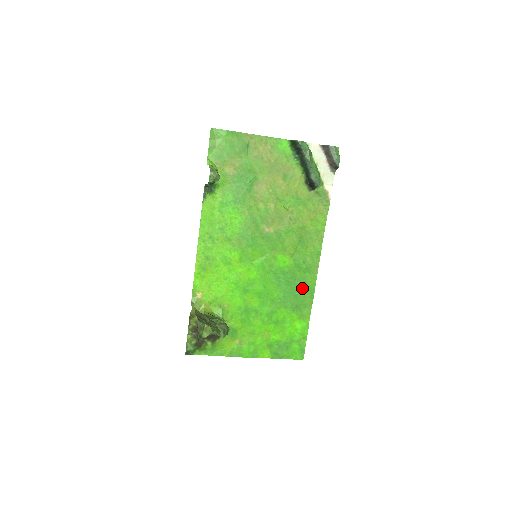
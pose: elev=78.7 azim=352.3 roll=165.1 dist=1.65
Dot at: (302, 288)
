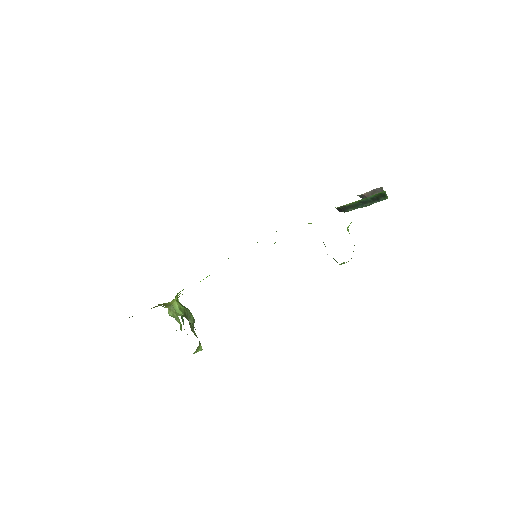
Dot at: occluded
